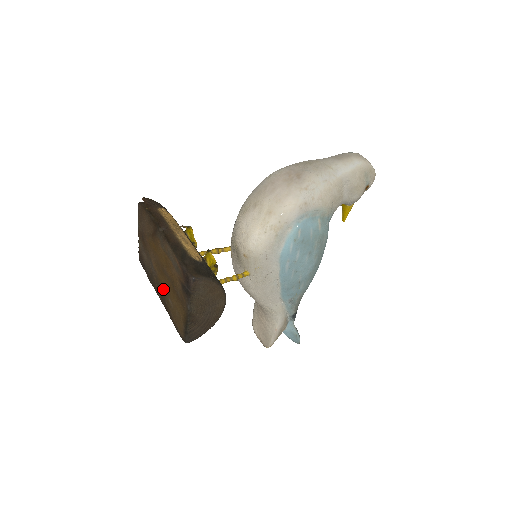
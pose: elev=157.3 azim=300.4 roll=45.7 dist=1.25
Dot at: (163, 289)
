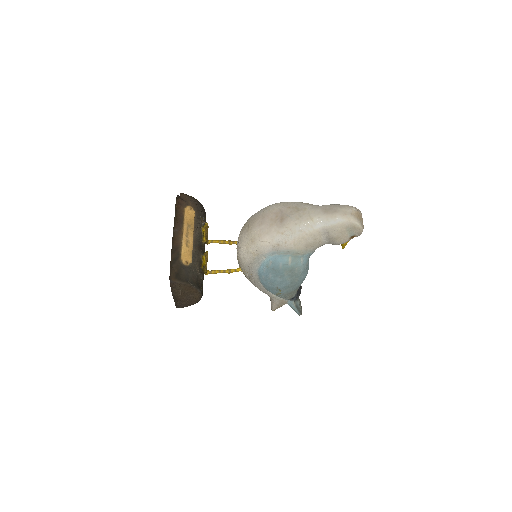
Dot at: occluded
